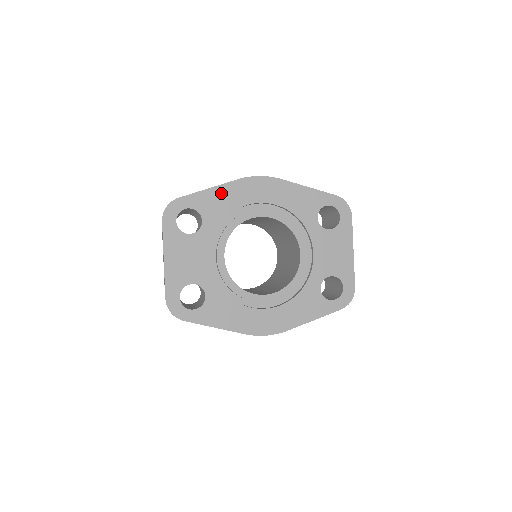
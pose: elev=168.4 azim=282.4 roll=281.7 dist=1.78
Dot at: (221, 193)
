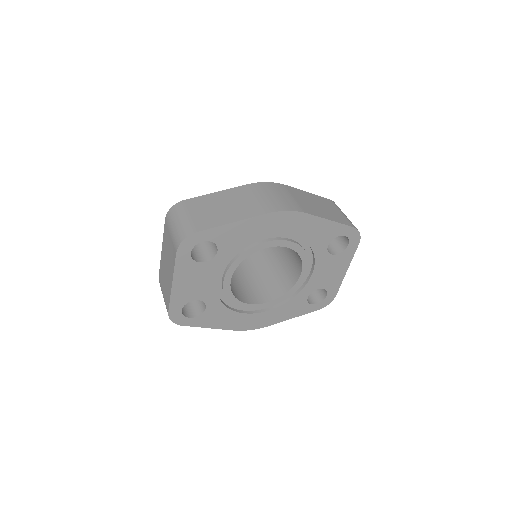
Dot at: (243, 227)
